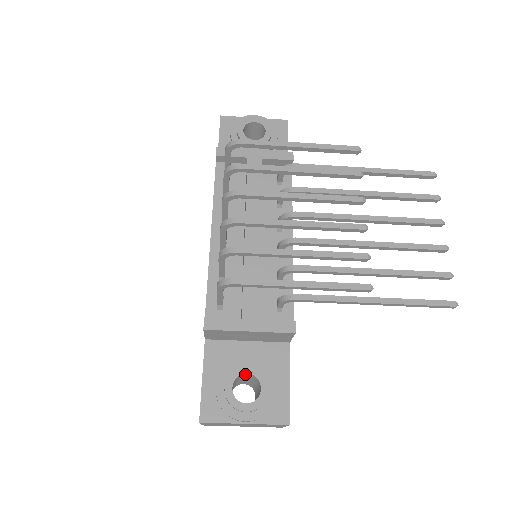
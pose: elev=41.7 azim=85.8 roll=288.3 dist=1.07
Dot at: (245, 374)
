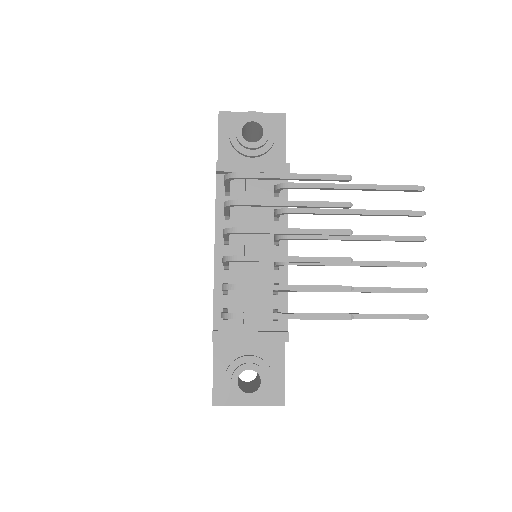
Dot at: (248, 369)
